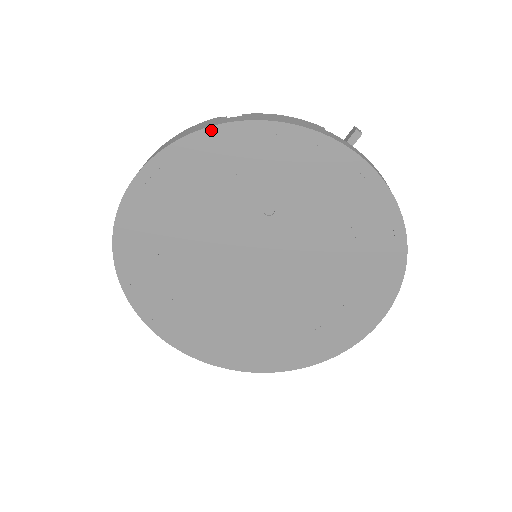
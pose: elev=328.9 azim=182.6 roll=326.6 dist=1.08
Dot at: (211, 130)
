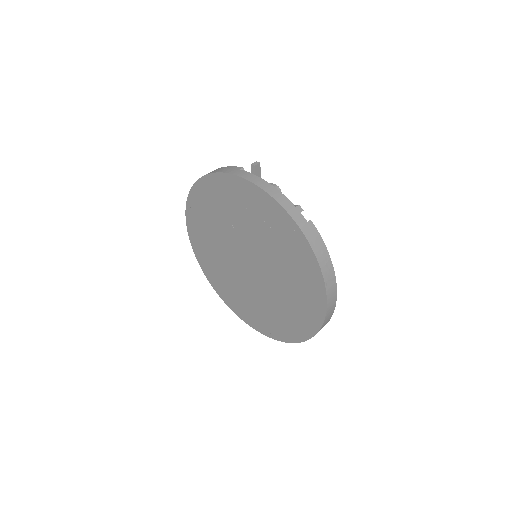
Dot at: (195, 186)
